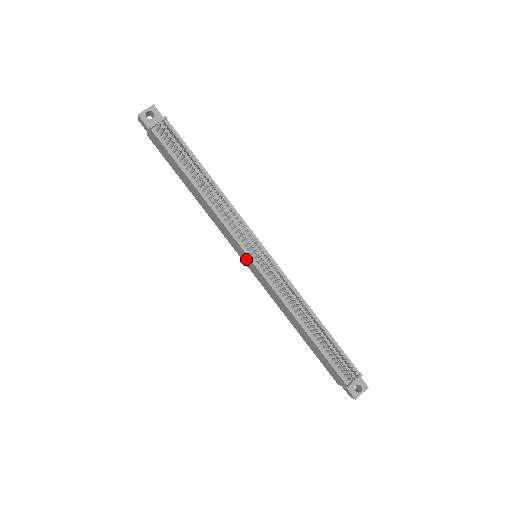
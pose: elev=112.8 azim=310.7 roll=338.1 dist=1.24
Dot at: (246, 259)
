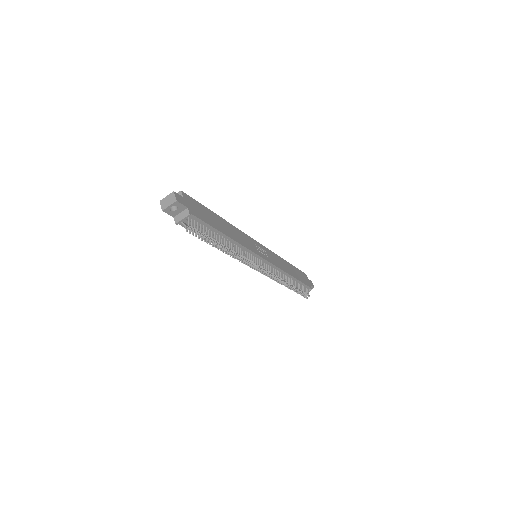
Dot at: occluded
